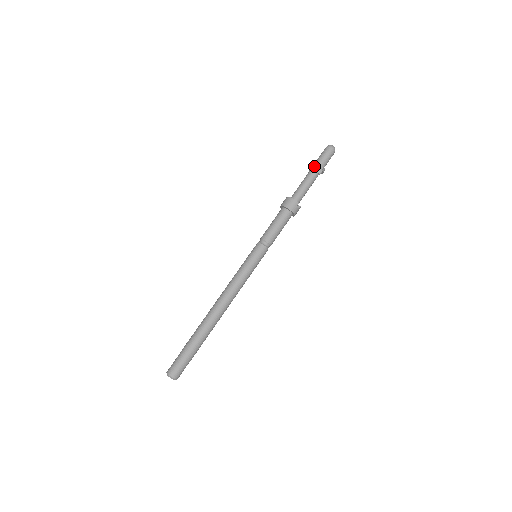
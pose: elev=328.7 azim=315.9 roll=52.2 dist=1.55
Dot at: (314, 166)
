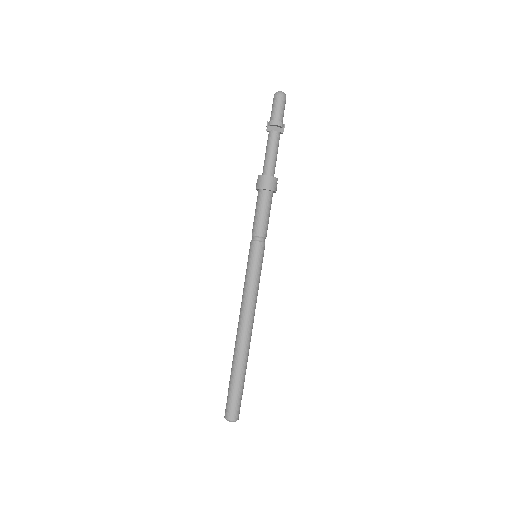
Dot at: (274, 126)
